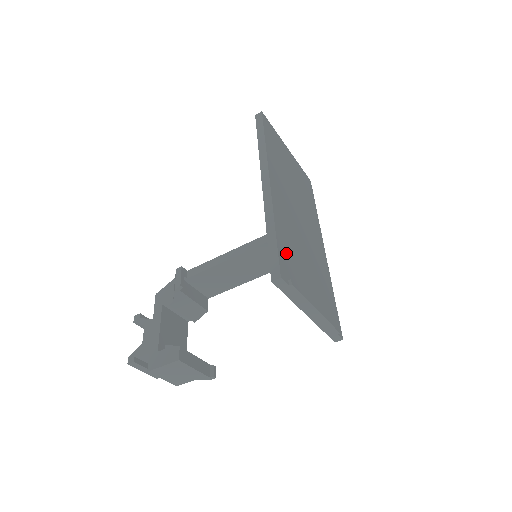
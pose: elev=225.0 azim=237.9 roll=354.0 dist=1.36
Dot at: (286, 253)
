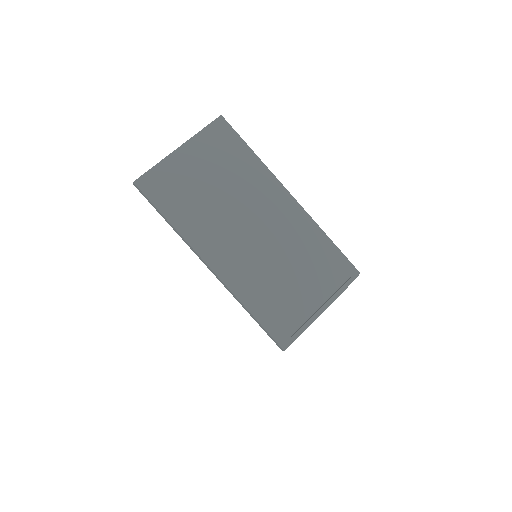
Dot at: (272, 314)
